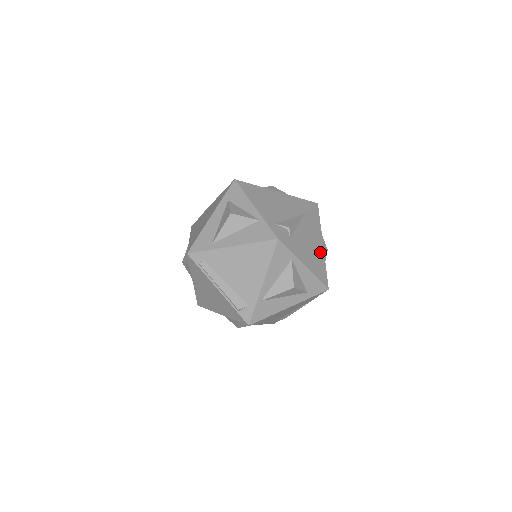
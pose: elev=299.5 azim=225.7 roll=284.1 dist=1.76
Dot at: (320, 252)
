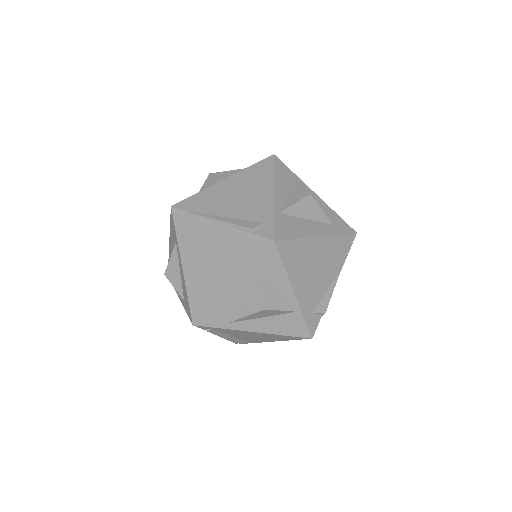
Dot at: occluded
